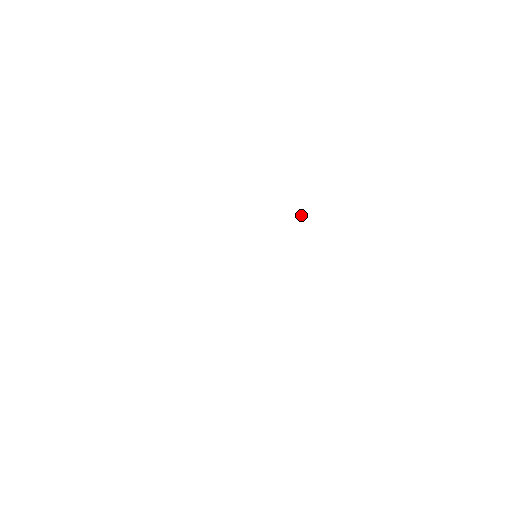
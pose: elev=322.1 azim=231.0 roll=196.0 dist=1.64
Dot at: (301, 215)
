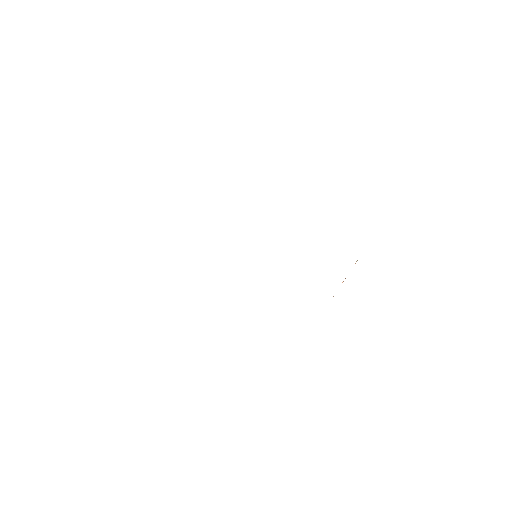
Dot at: occluded
